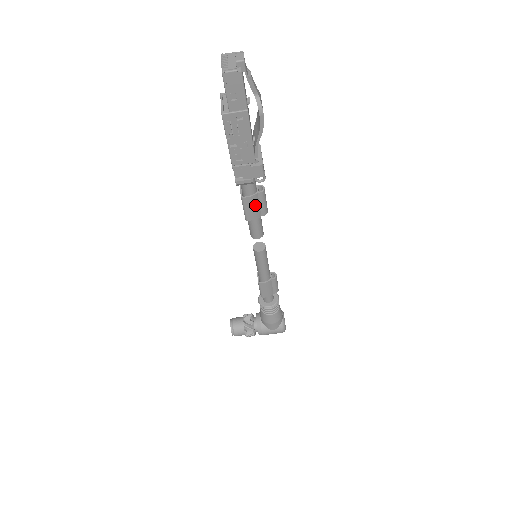
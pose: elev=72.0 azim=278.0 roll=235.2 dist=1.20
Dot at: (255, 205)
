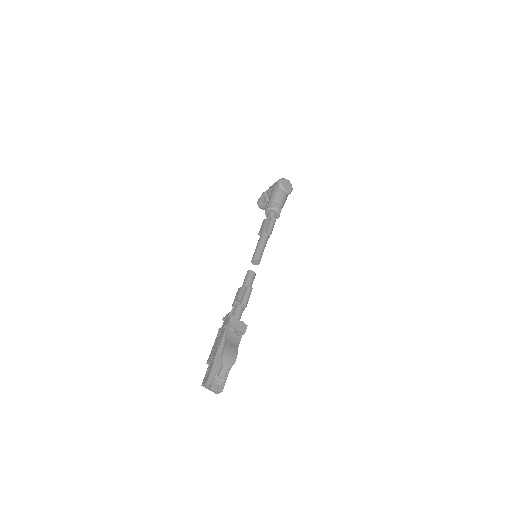
Dot at: occluded
